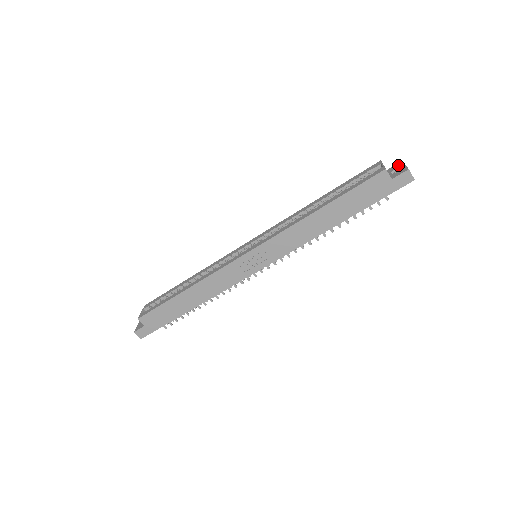
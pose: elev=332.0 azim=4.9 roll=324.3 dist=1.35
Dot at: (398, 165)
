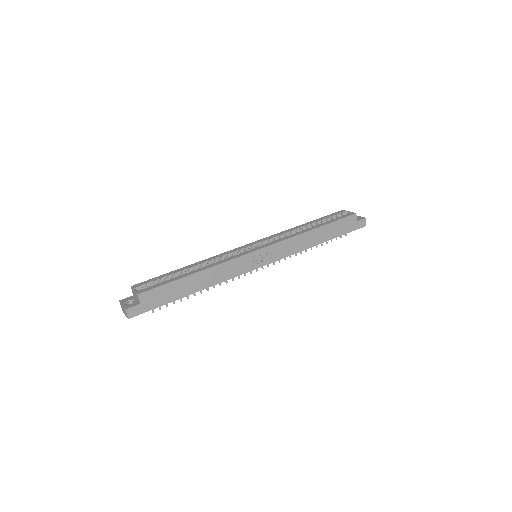
Dot at: occluded
